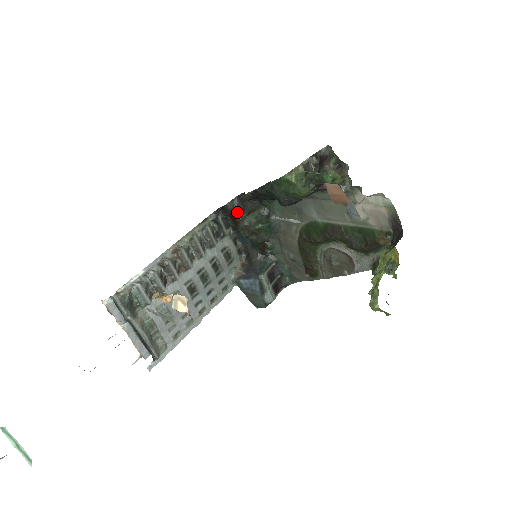
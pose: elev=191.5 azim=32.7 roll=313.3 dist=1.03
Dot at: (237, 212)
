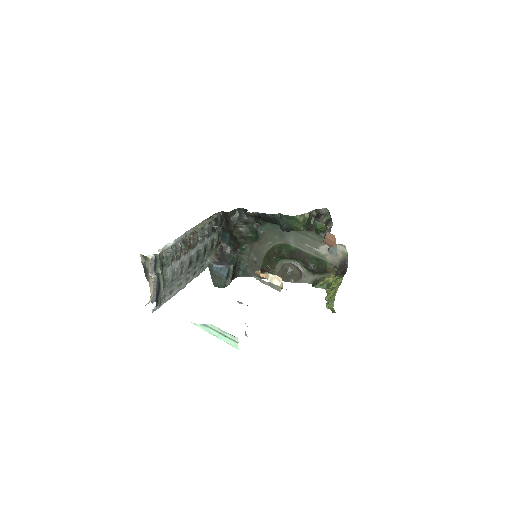
Dot at: (234, 219)
